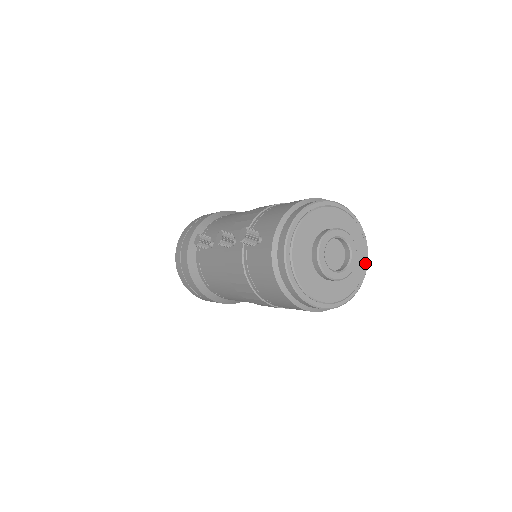
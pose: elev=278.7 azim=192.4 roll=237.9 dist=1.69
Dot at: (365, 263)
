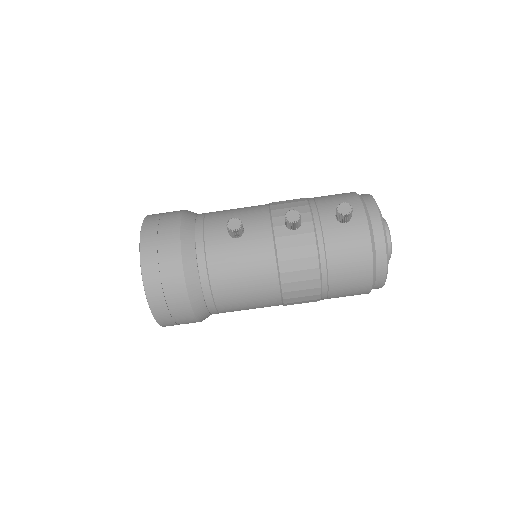
Dot at: occluded
